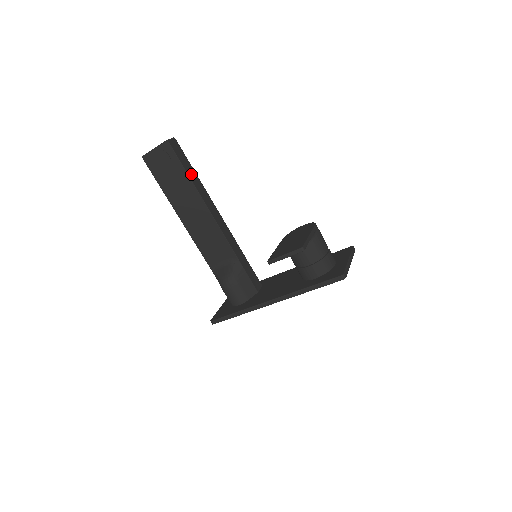
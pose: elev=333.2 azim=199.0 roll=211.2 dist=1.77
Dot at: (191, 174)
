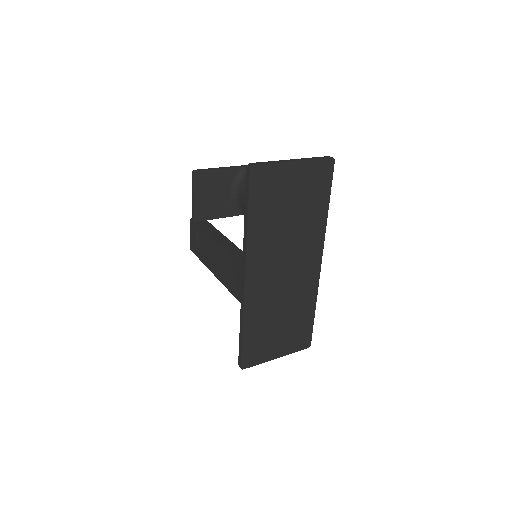
Dot at: (210, 231)
